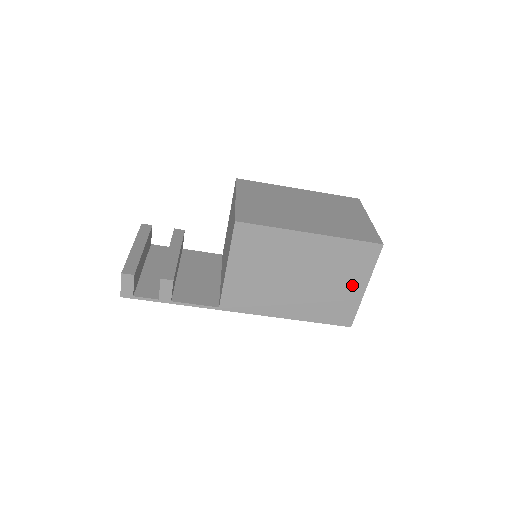
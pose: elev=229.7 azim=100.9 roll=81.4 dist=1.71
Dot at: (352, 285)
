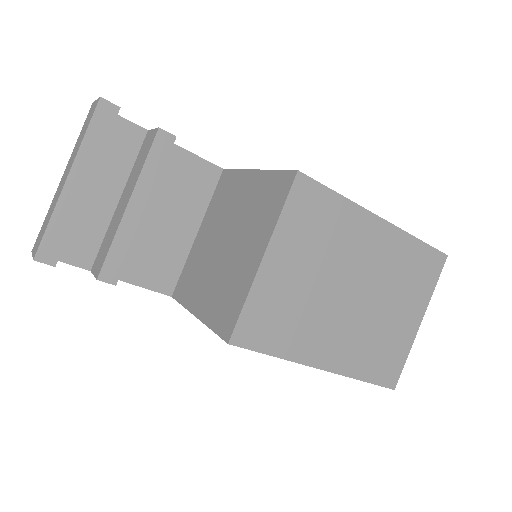
Dot at: occluded
